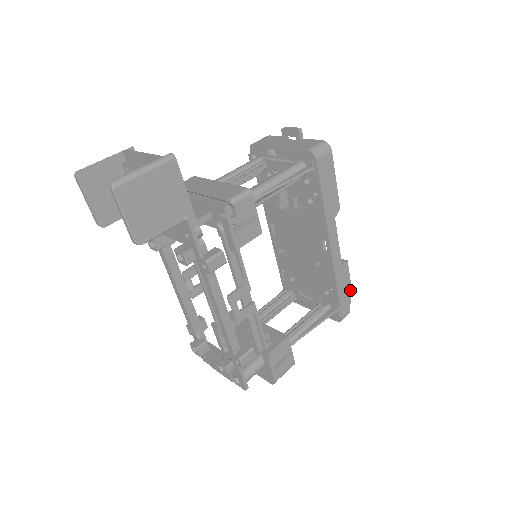
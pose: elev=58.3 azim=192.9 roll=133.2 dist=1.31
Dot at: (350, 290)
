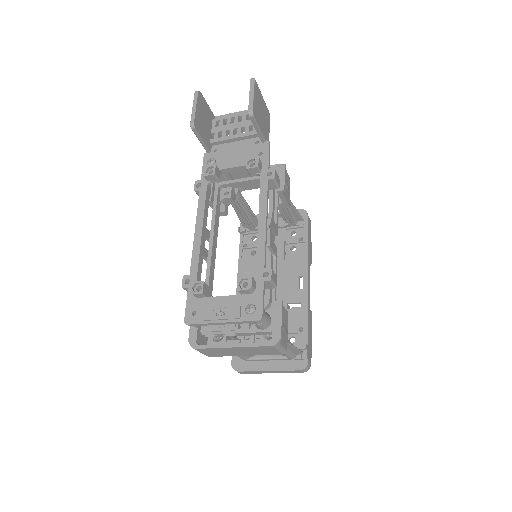
Dot at: occluded
